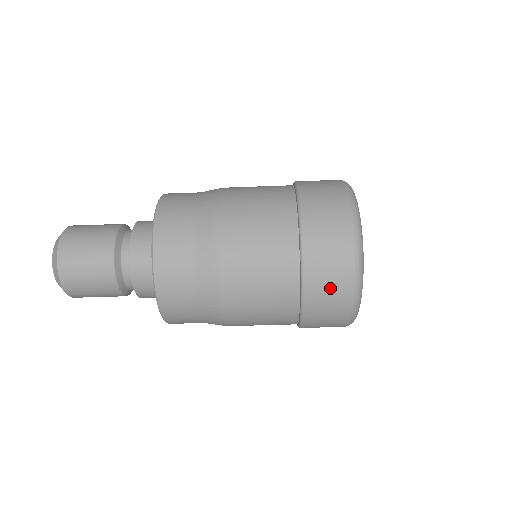
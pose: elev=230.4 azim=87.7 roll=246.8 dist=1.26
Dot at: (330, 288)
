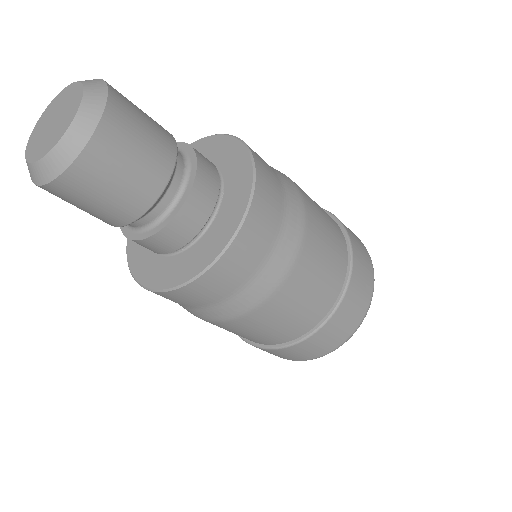
Dot at: (342, 328)
